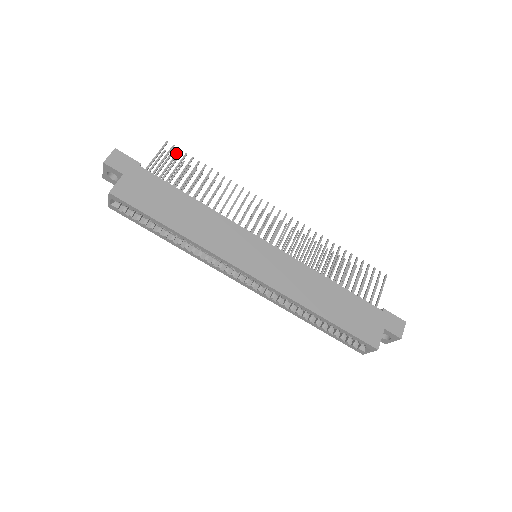
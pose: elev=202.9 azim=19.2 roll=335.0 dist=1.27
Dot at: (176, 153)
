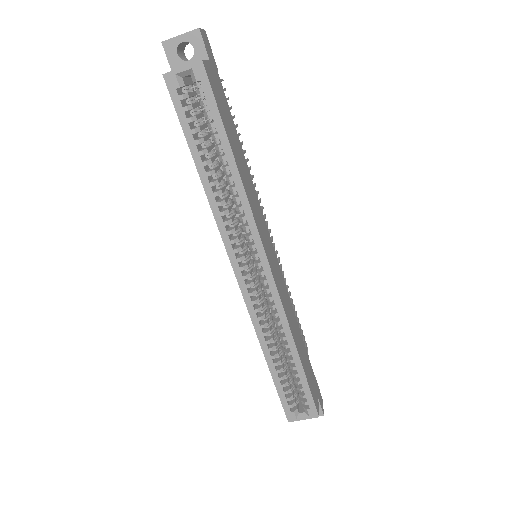
Dot at: (228, 97)
